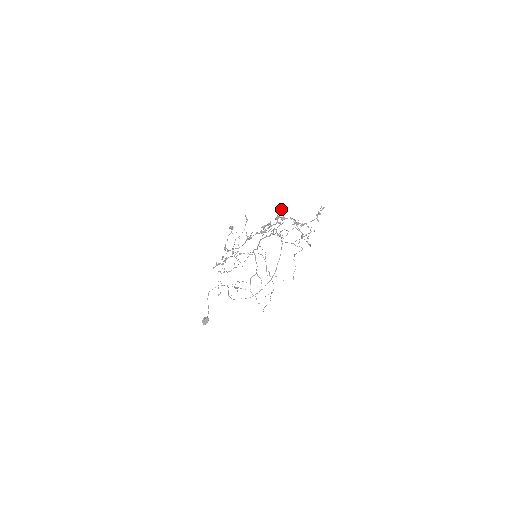
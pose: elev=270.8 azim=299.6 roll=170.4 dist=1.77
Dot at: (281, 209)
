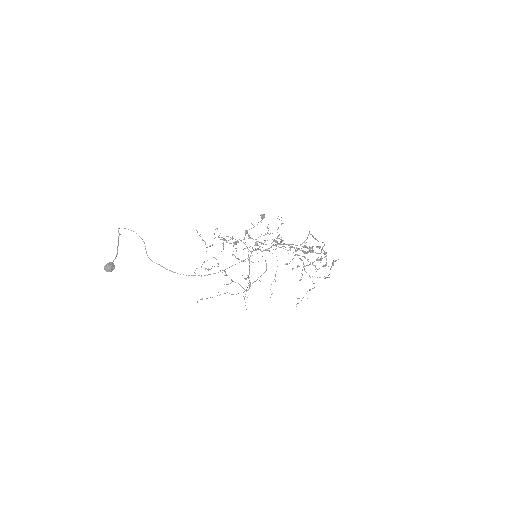
Dot at: occluded
